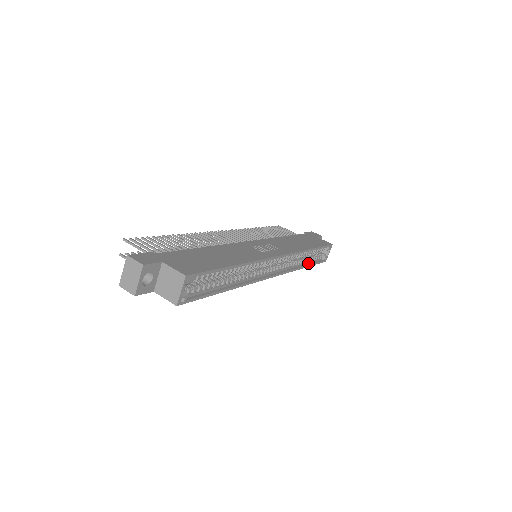
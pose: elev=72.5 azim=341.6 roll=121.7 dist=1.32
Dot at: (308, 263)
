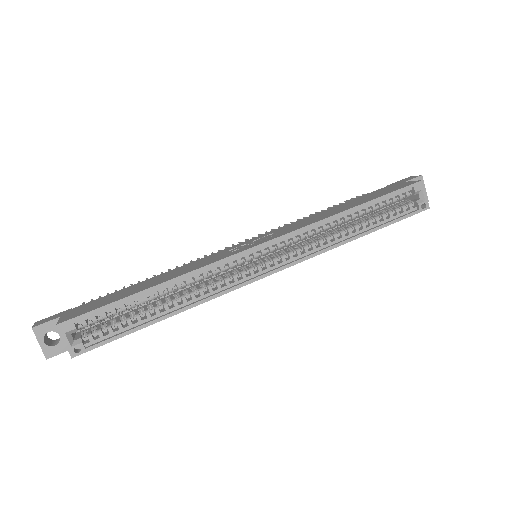
Dot at: (373, 227)
